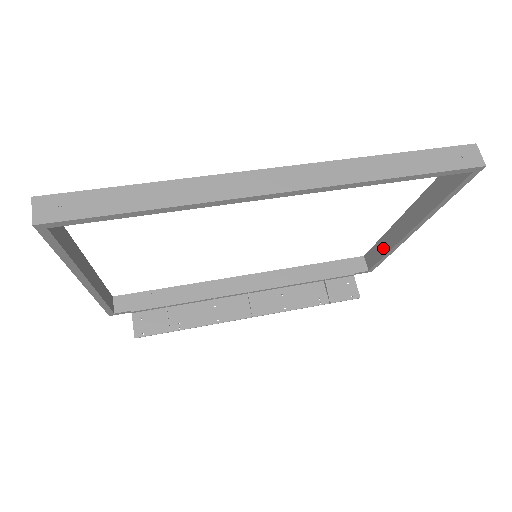
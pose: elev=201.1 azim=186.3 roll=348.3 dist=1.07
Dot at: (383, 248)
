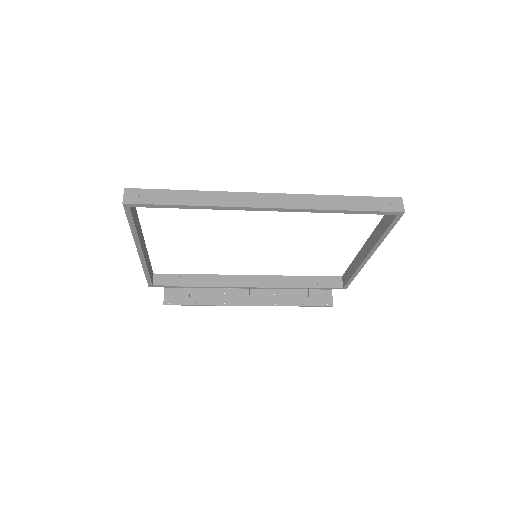
Dot at: (352, 269)
